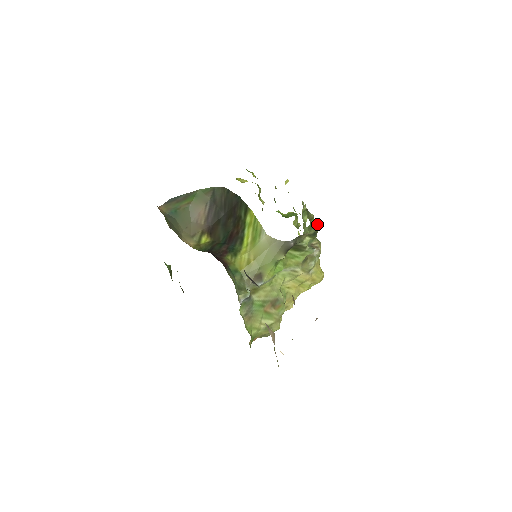
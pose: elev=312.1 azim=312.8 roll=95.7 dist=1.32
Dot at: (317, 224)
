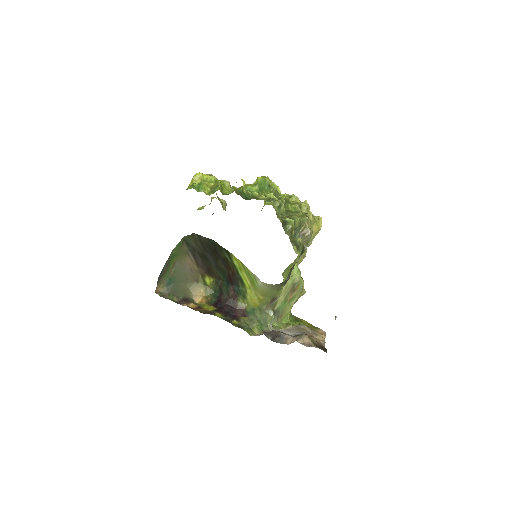
Dot at: (300, 241)
